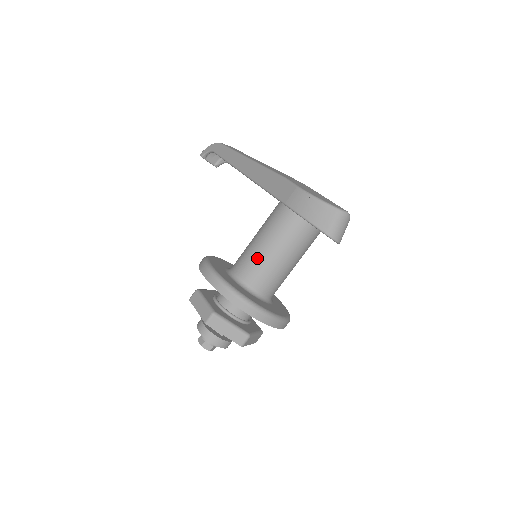
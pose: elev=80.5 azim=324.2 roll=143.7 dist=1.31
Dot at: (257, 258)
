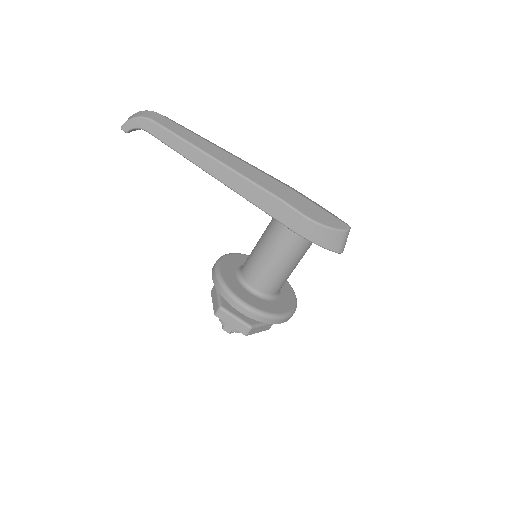
Dot at: (274, 276)
